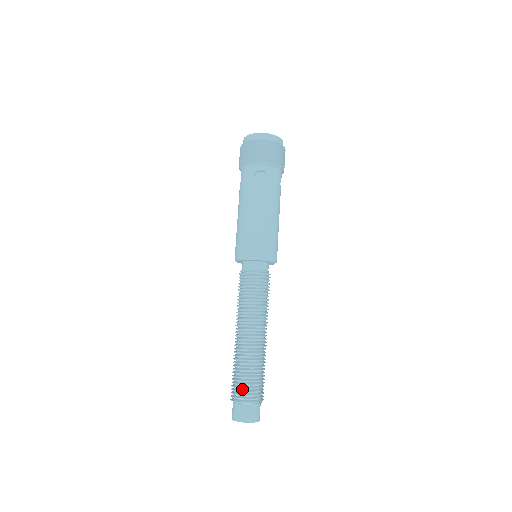
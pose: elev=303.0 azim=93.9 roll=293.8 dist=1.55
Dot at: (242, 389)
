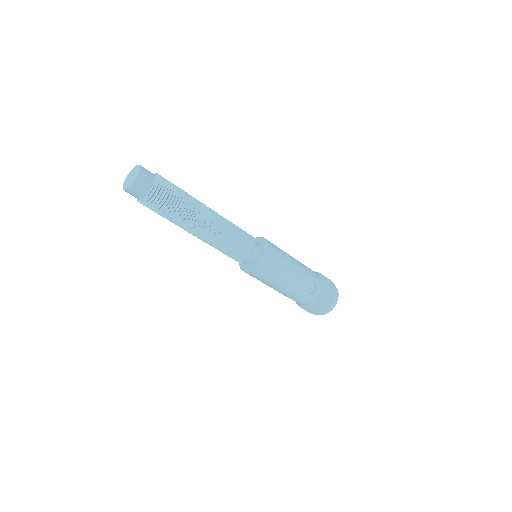
Dot at: occluded
